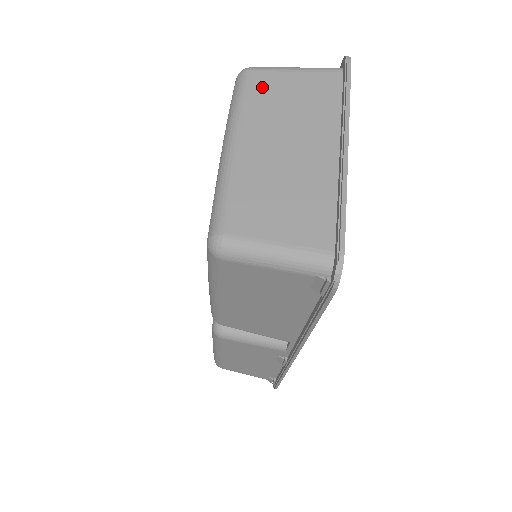
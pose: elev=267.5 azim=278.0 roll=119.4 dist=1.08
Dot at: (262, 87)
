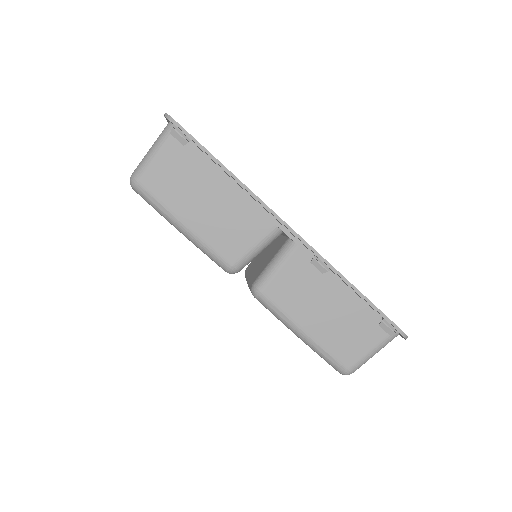
Dot at: occluded
